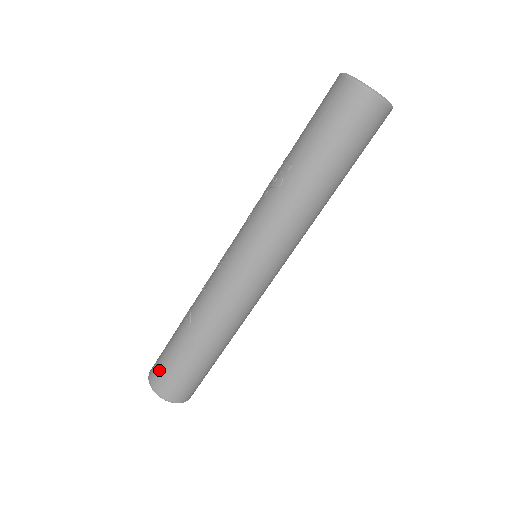
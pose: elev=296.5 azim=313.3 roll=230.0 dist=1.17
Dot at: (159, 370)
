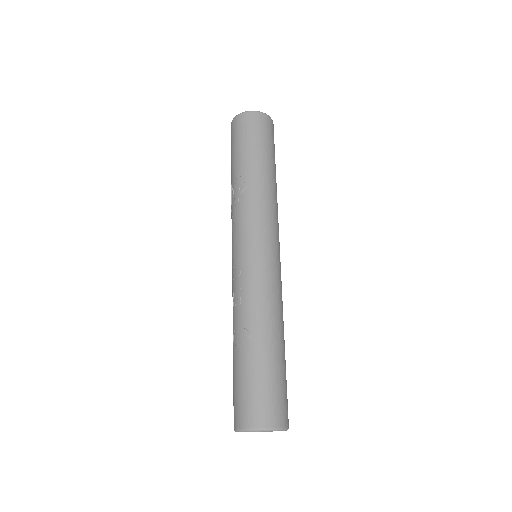
Dot at: (250, 404)
